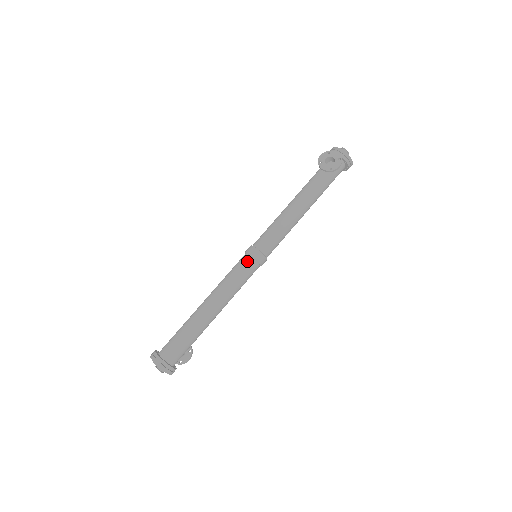
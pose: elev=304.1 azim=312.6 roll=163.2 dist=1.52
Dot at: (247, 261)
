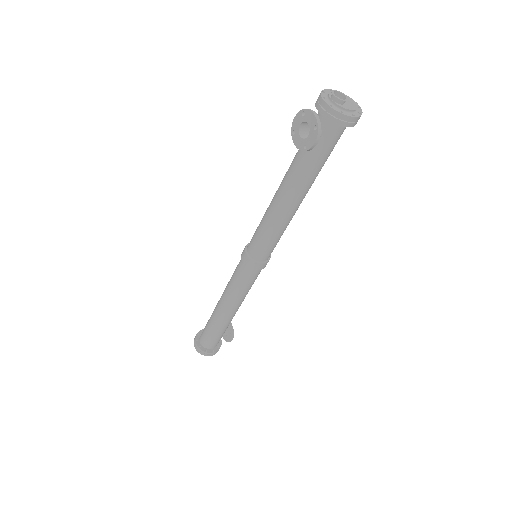
Dot at: (241, 267)
